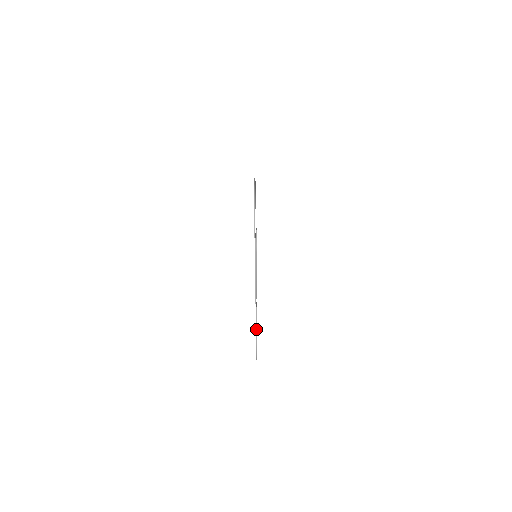
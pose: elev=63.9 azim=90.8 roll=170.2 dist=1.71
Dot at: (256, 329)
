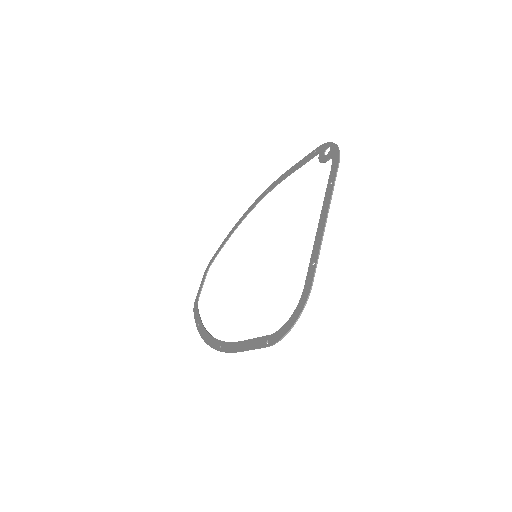
Dot at: (315, 270)
